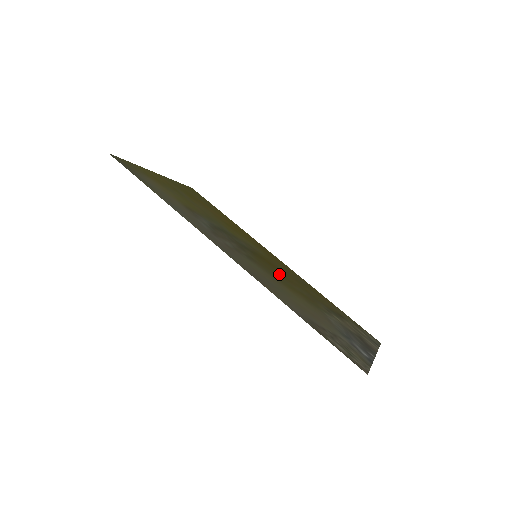
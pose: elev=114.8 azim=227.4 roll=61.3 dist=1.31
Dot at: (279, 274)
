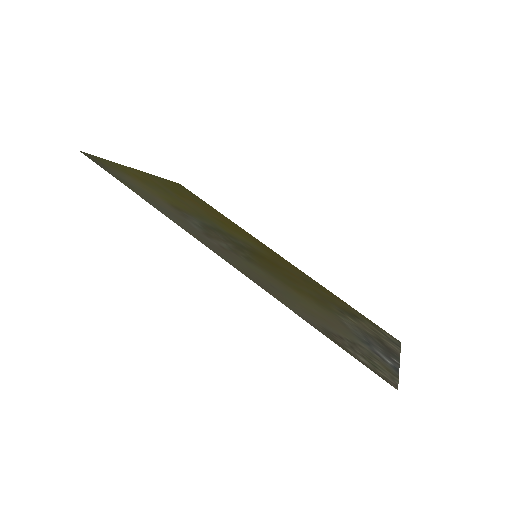
Dot at: (283, 275)
